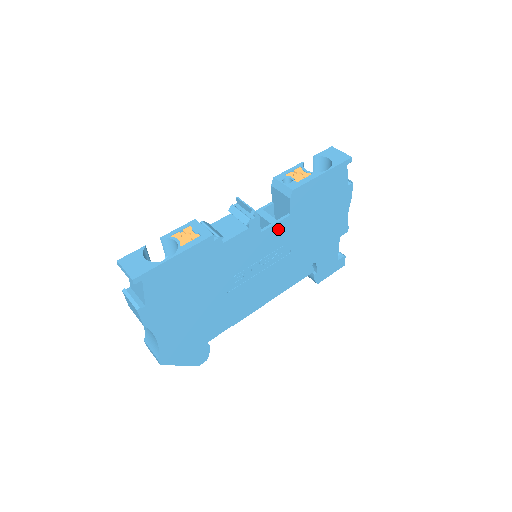
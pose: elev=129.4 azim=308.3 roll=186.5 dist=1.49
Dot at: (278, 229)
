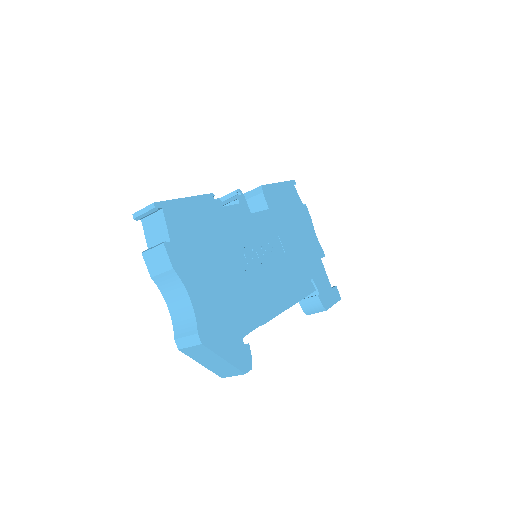
Dot at: (264, 219)
